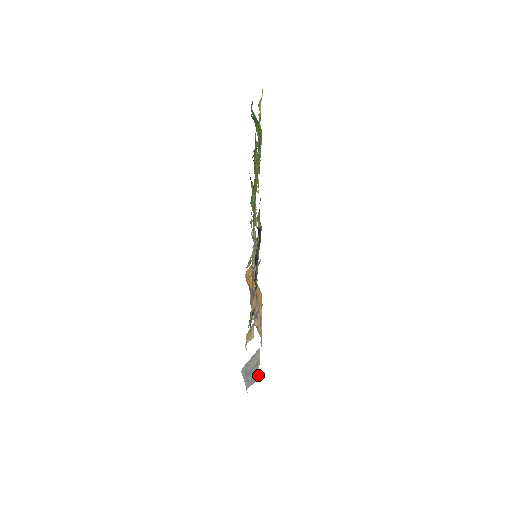
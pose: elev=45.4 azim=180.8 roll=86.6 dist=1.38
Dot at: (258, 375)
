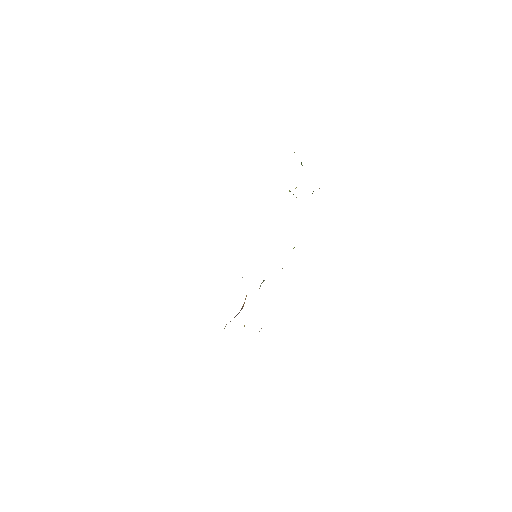
Dot at: occluded
